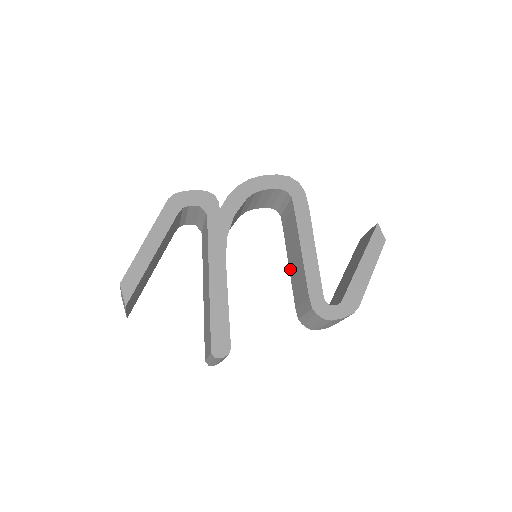
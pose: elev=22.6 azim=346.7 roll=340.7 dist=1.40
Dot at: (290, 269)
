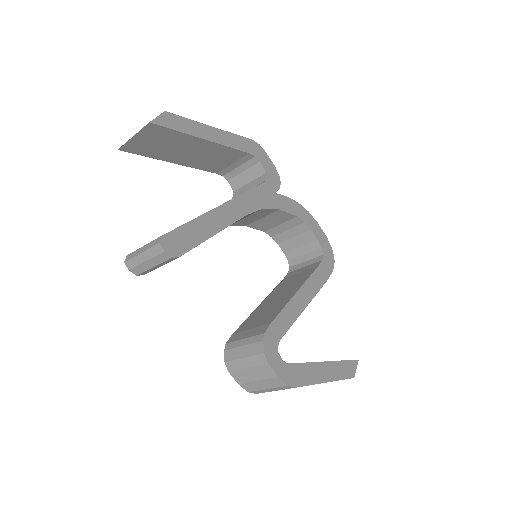
Dot at: (260, 306)
